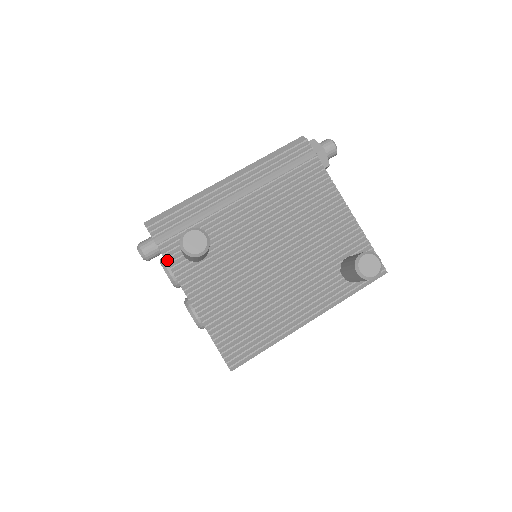
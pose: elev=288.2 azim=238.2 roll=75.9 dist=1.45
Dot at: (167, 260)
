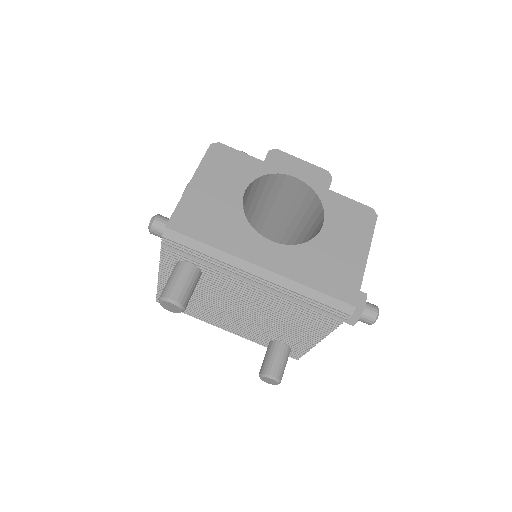
Dot at: (162, 255)
